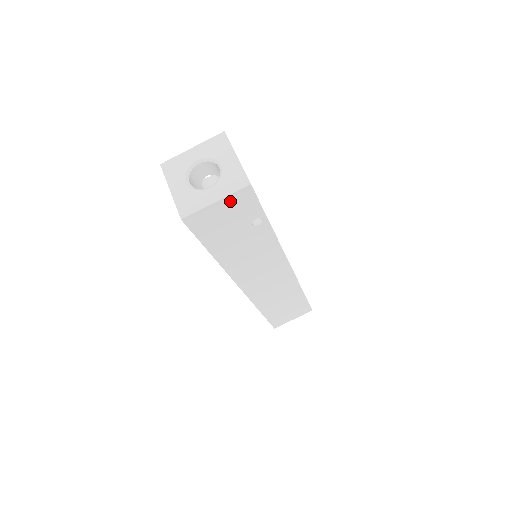
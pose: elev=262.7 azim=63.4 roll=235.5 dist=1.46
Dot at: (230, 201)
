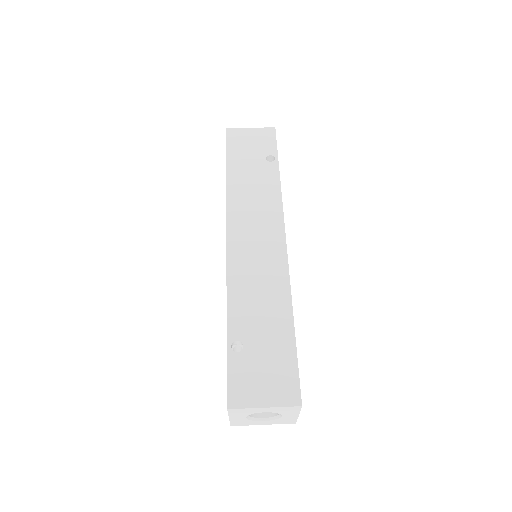
Dot at: (259, 132)
